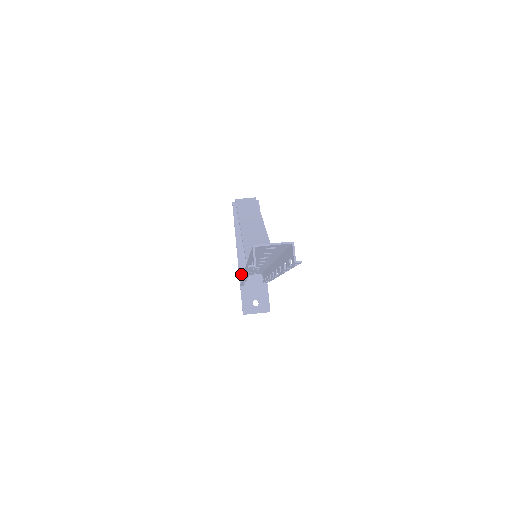
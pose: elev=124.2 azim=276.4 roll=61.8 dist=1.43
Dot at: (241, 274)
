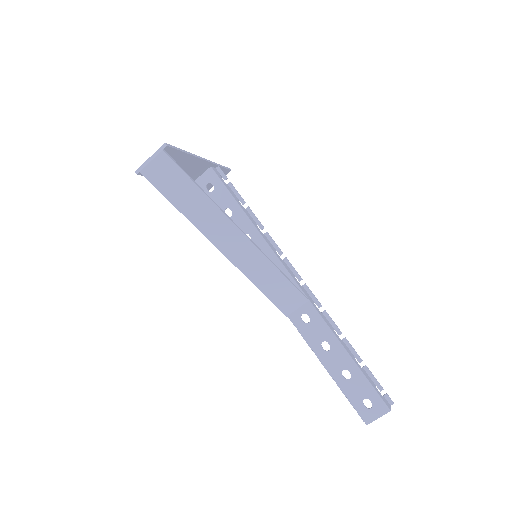
Dot at: occluded
